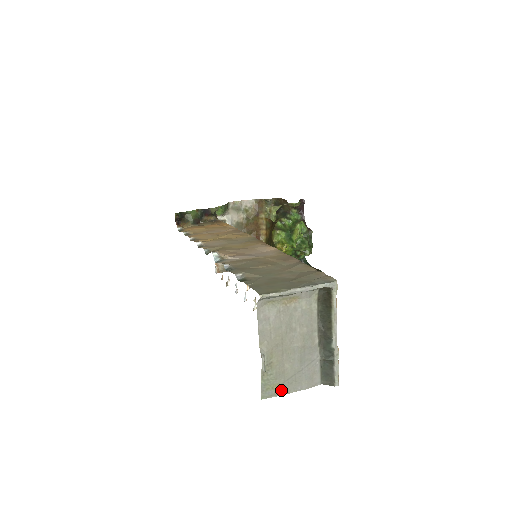
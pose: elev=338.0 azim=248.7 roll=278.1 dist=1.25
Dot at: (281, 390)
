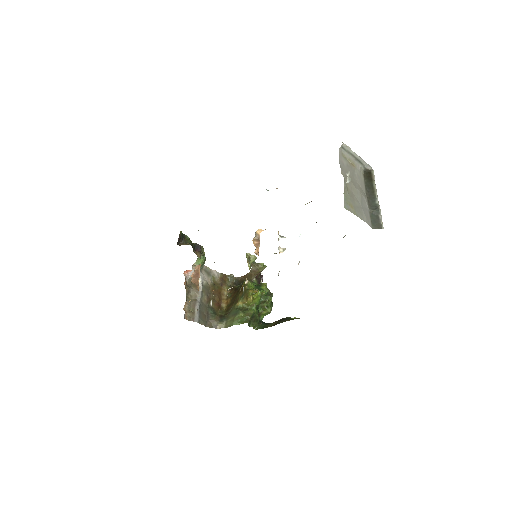
Dot at: (354, 211)
